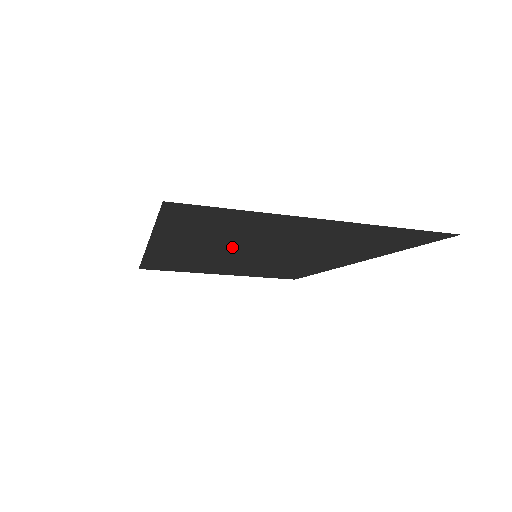
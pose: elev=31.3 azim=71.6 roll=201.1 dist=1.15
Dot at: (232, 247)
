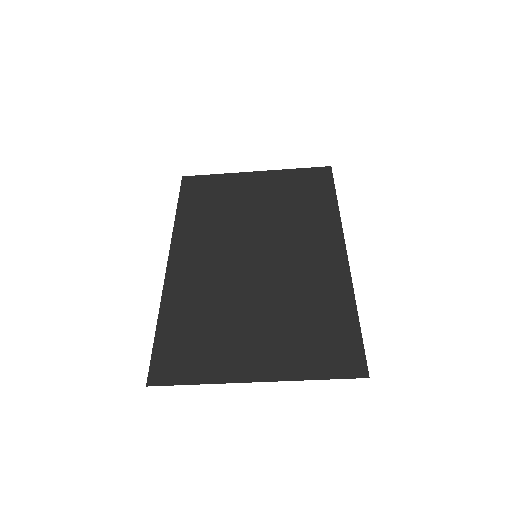
Dot at: (226, 282)
